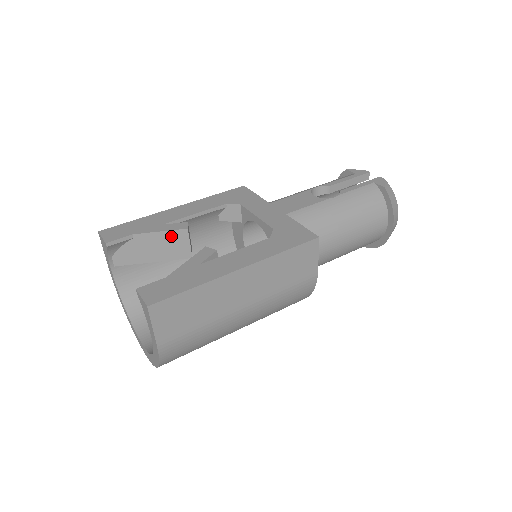
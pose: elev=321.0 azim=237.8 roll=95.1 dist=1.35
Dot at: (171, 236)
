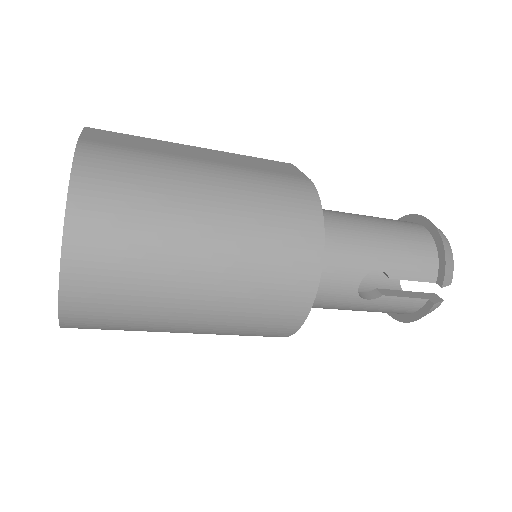
Dot at: occluded
